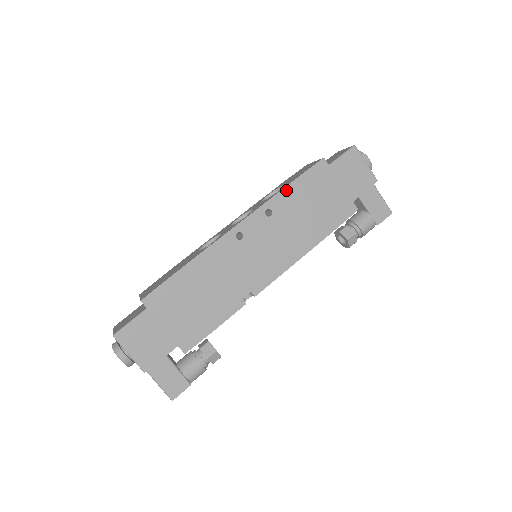
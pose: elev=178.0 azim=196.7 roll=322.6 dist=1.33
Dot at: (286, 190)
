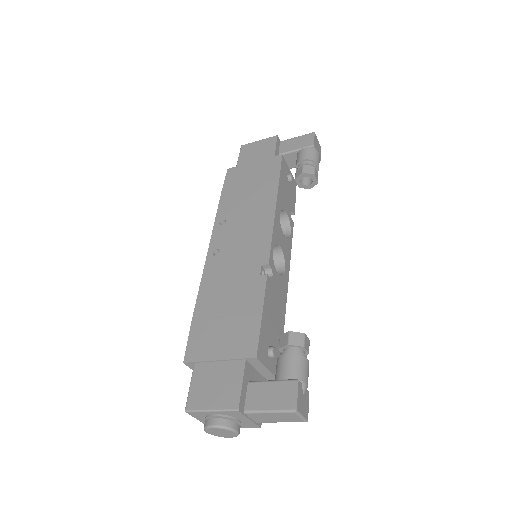
Dot at: (221, 203)
